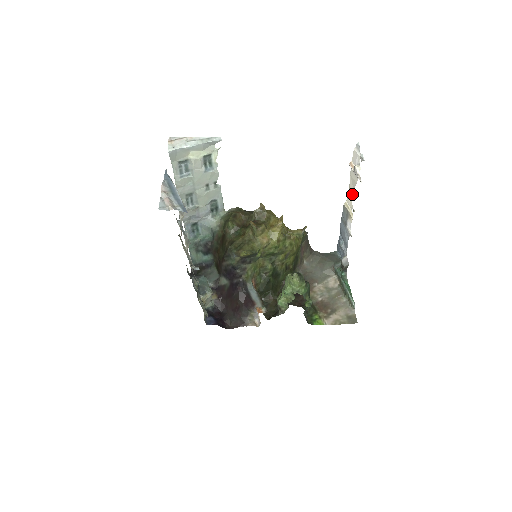
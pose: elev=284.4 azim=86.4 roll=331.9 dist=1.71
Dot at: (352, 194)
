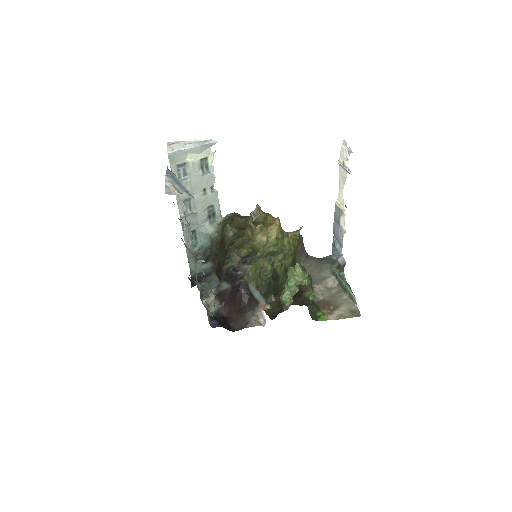
Dot at: occluded
